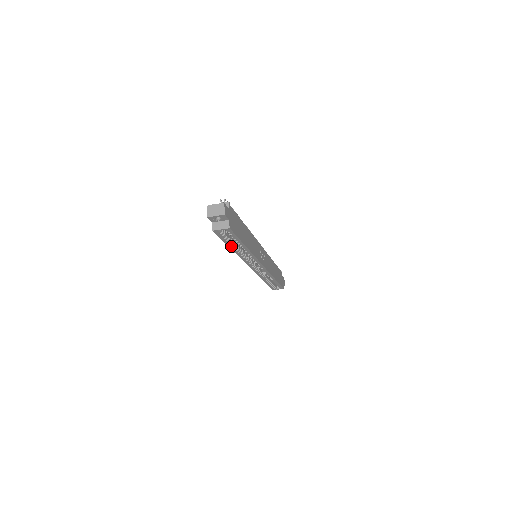
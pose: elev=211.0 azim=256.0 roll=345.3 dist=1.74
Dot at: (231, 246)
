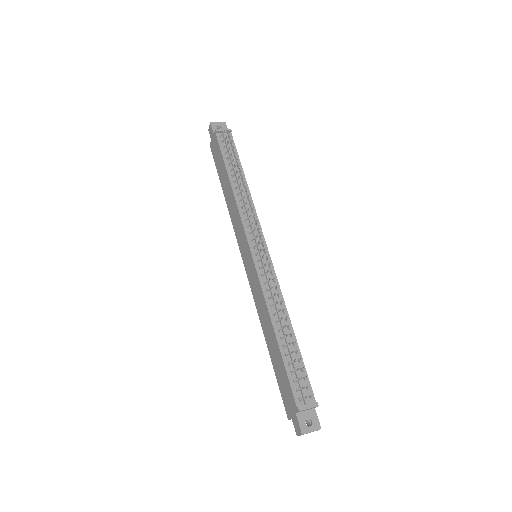
Dot at: occluded
